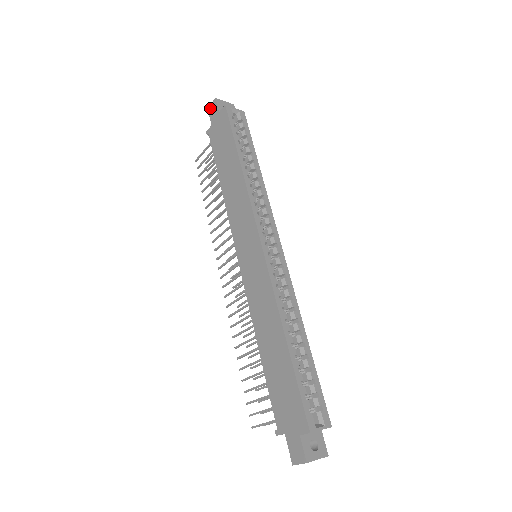
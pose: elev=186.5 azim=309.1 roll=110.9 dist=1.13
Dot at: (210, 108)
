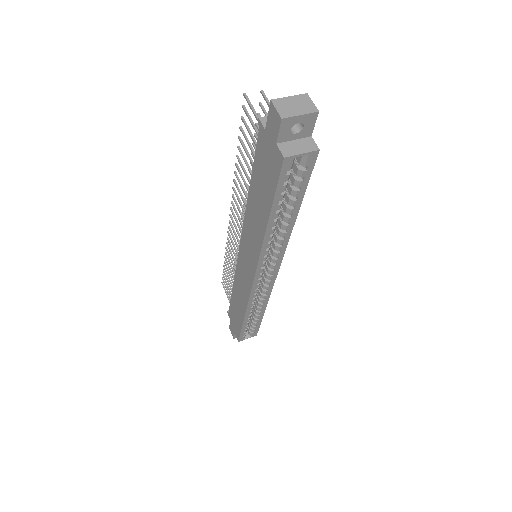
Dot at: (272, 111)
